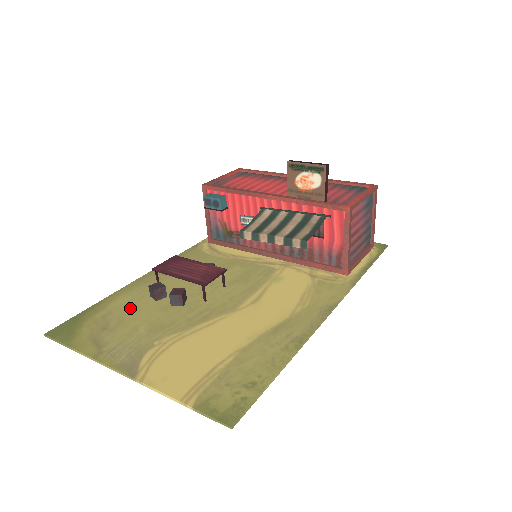
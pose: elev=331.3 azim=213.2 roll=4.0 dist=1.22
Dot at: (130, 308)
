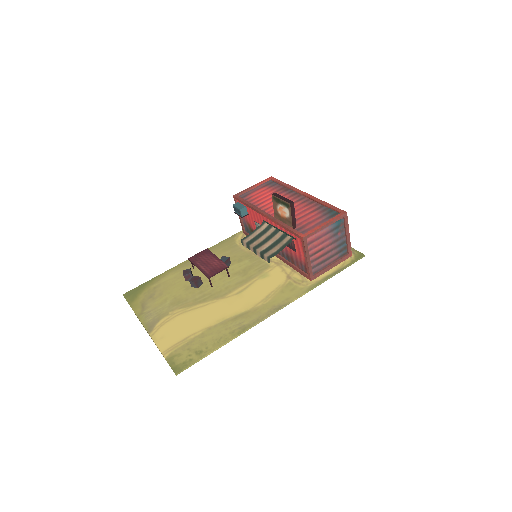
Dot at: (170, 284)
